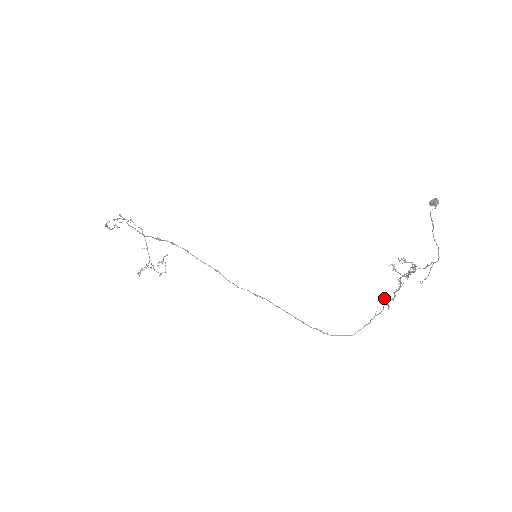
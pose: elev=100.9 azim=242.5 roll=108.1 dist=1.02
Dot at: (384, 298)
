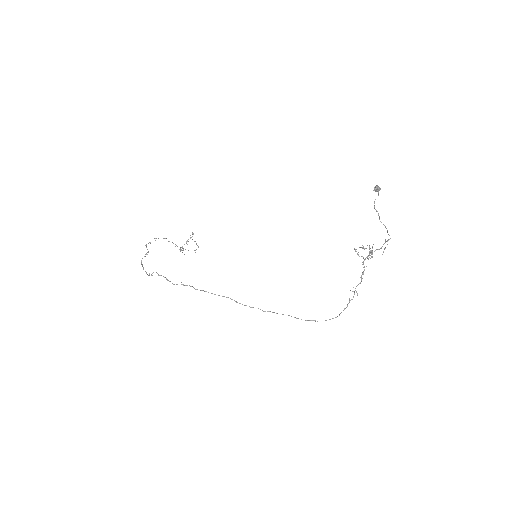
Dot at: occluded
